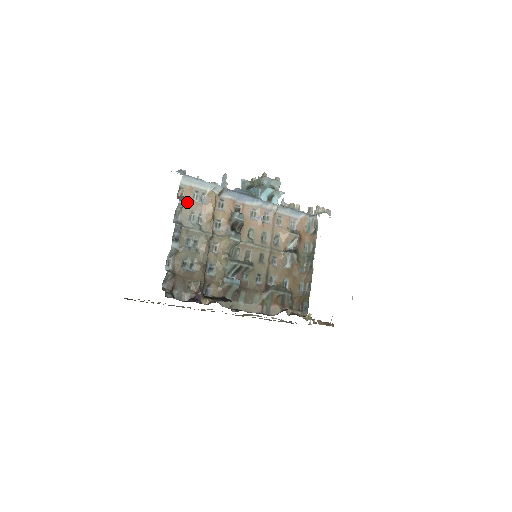
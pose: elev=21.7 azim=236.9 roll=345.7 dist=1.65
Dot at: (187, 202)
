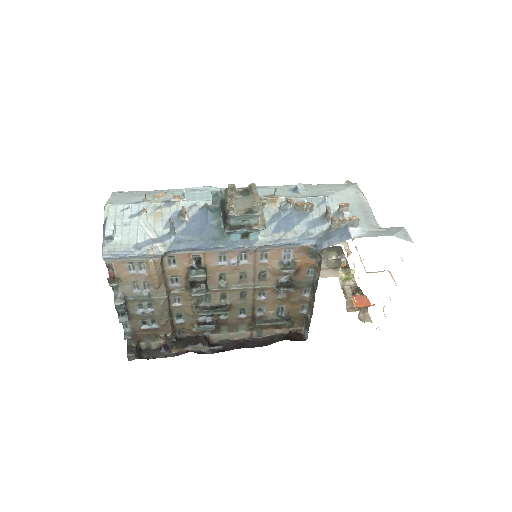
Dot at: (122, 277)
